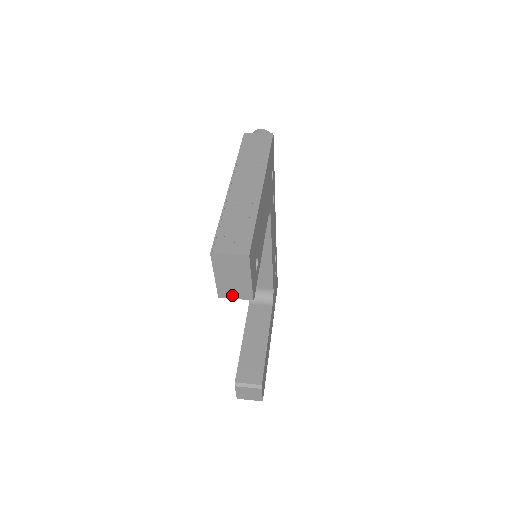
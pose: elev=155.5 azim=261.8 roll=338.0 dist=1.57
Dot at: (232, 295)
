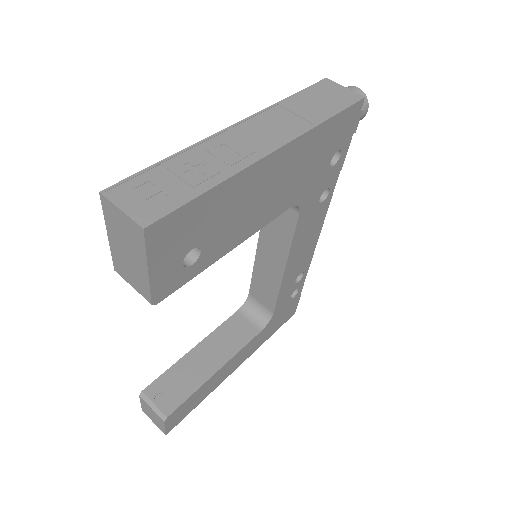
Dot at: (129, 278)
